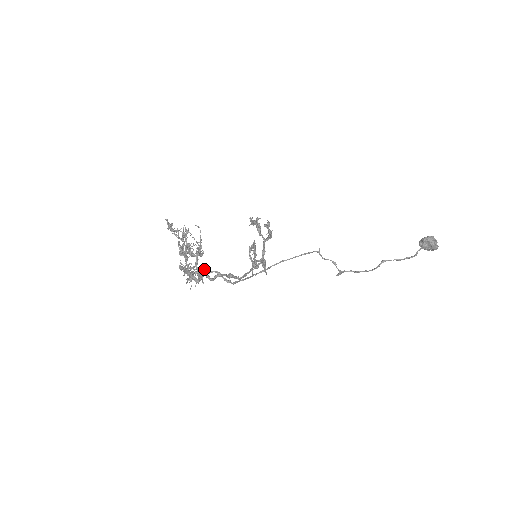
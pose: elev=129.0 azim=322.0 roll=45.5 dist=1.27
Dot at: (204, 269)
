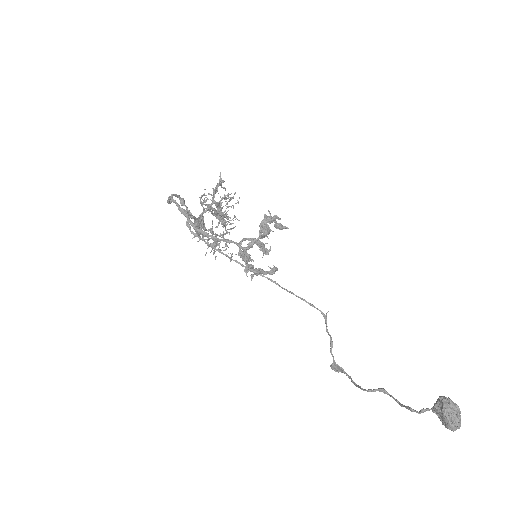
Dot at: (181, 199)
